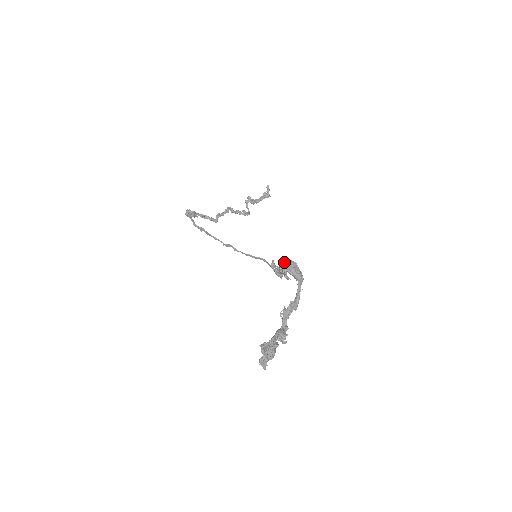
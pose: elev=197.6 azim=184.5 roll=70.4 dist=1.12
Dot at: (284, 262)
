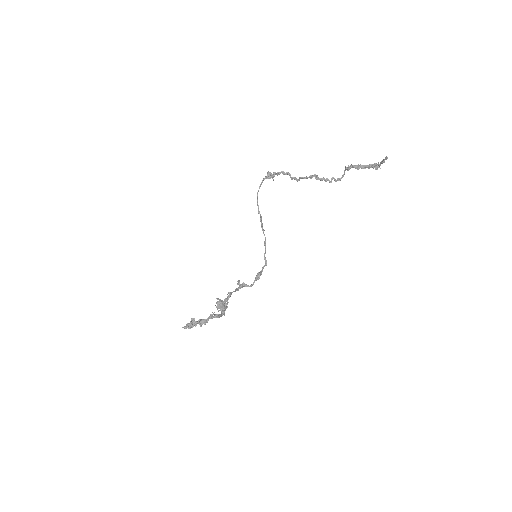
Dot at: (219, 300)
